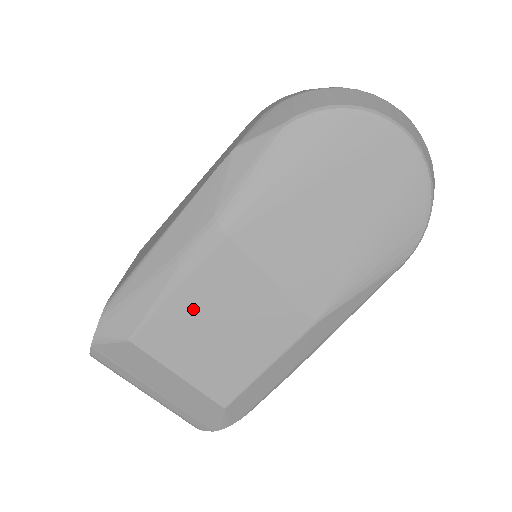
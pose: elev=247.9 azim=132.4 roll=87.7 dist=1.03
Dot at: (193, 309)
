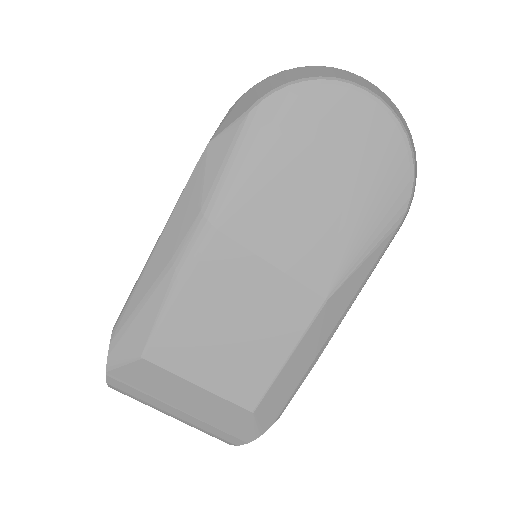
Dot at: (199, 311)
